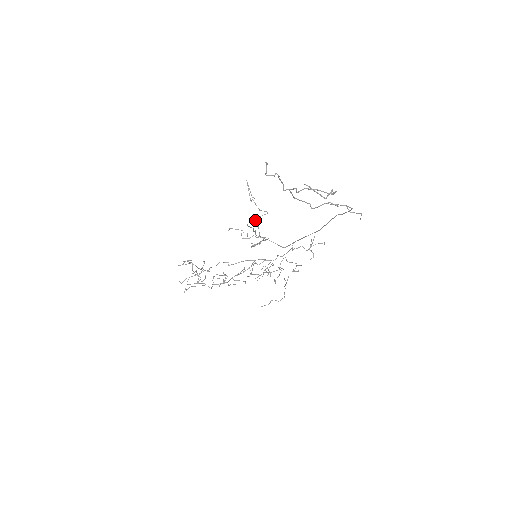
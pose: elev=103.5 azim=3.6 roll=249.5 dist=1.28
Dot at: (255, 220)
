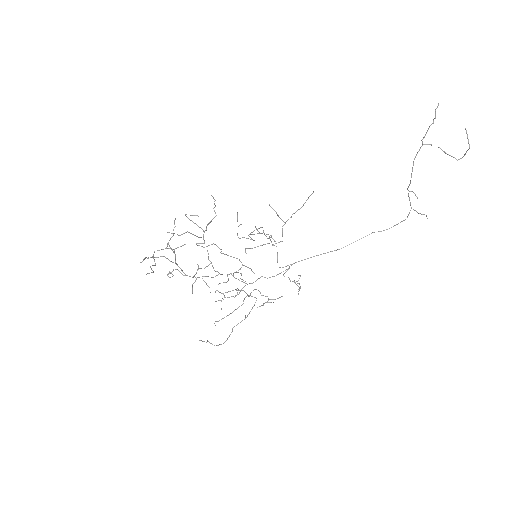
Dot at: occluded
